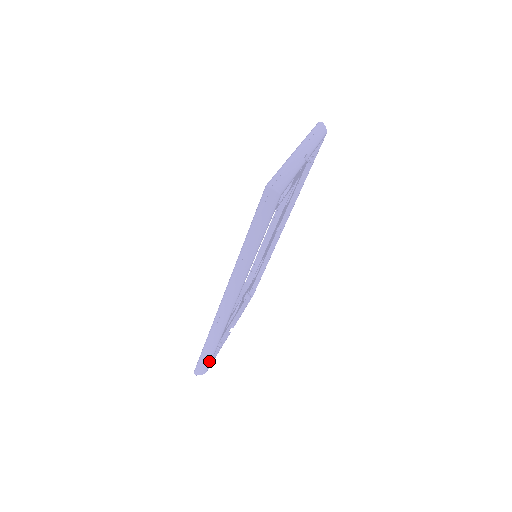
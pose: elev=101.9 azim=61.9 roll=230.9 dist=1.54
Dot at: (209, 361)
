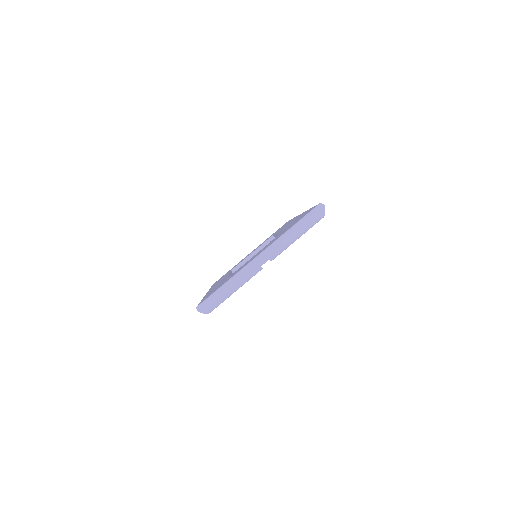
Dot at: occluded
